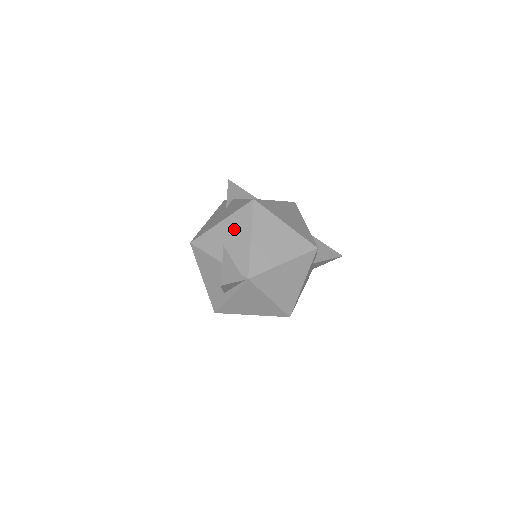
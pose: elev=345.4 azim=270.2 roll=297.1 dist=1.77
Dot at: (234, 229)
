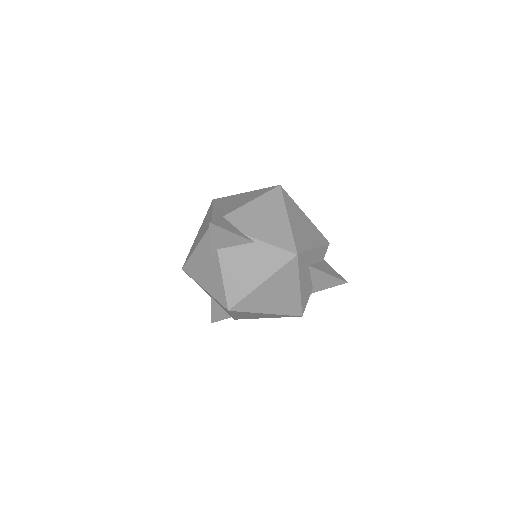
Dot at: occluded
